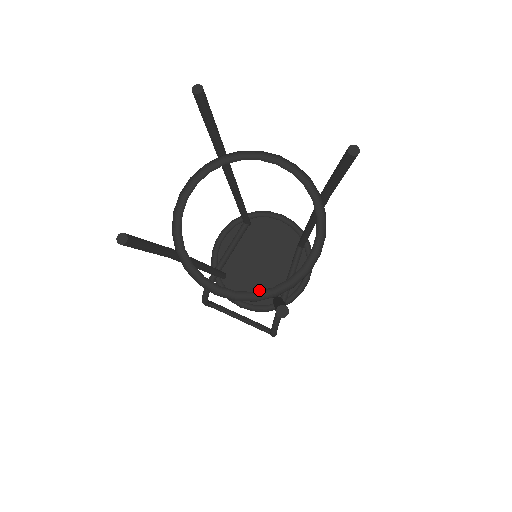
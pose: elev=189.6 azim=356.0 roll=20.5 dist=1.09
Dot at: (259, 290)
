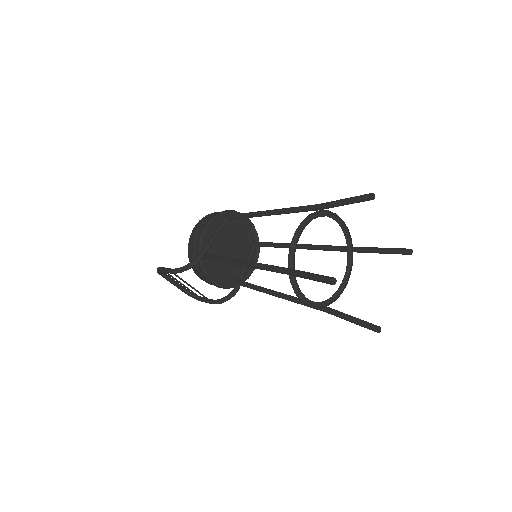
Dot at: (223, 271)
